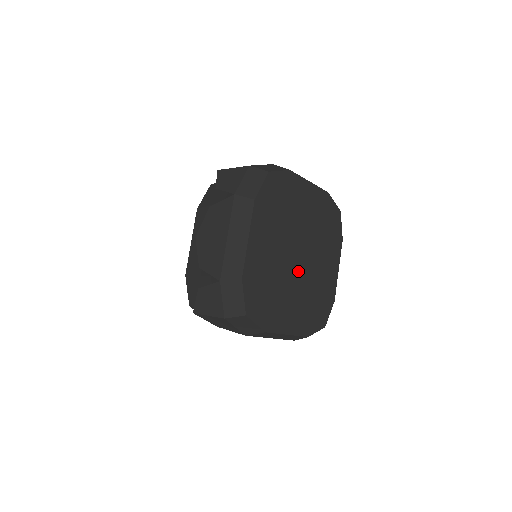
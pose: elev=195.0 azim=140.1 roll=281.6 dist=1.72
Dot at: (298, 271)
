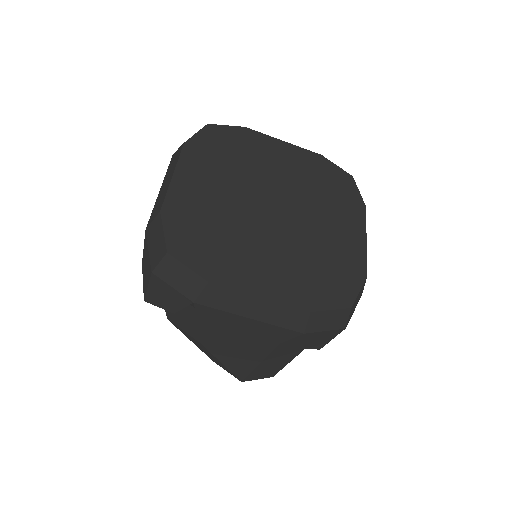
Dot at: (274, 224)
